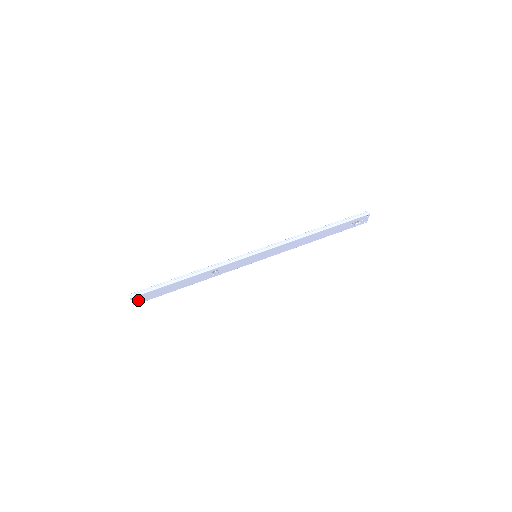
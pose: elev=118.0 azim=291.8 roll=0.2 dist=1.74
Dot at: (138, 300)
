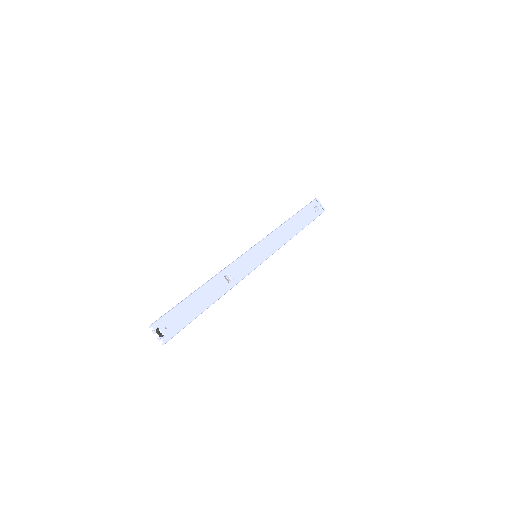
Dot at: (165, 331)
